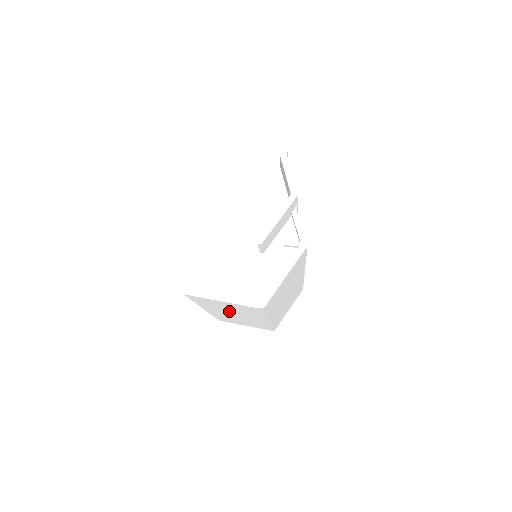
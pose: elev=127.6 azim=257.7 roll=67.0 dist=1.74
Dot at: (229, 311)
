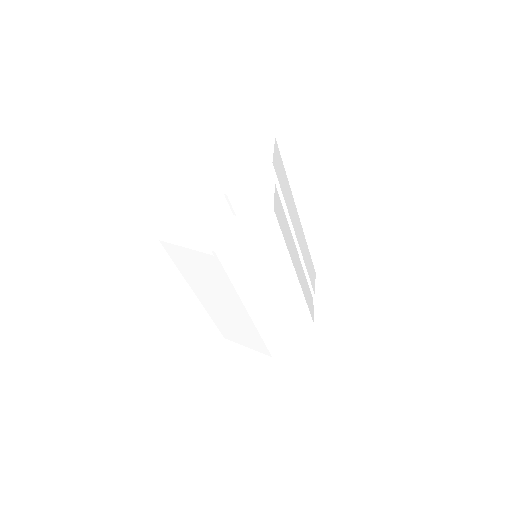
Dot at: (209, 287)
